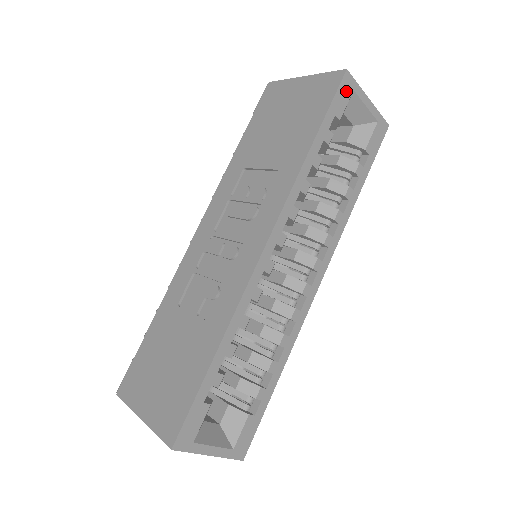
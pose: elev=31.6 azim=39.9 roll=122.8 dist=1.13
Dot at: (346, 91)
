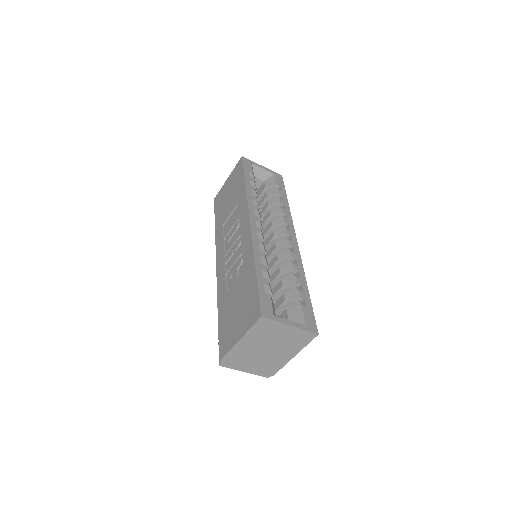
Dot at: (248, 163)
